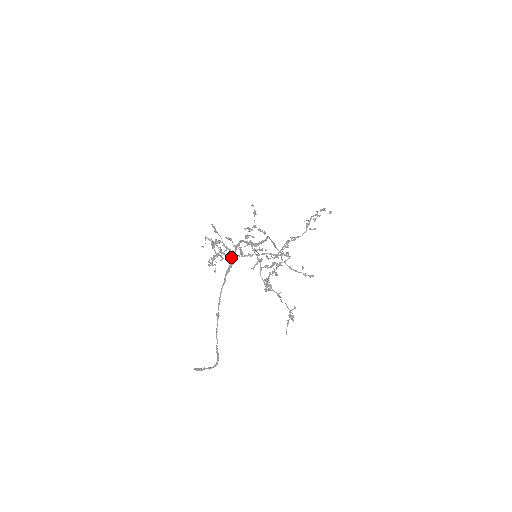
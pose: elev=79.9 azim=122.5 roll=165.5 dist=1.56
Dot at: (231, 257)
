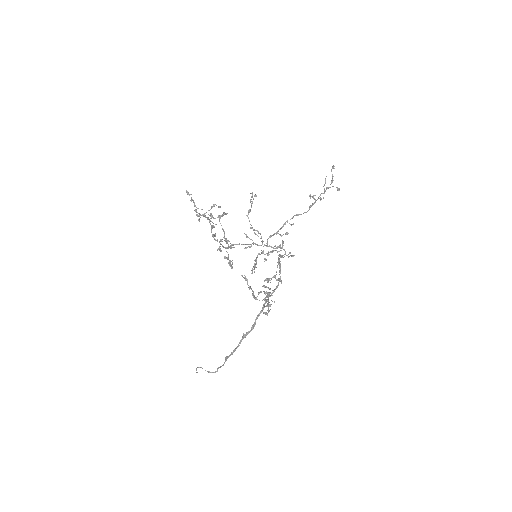
Dot at: (222, 216)
